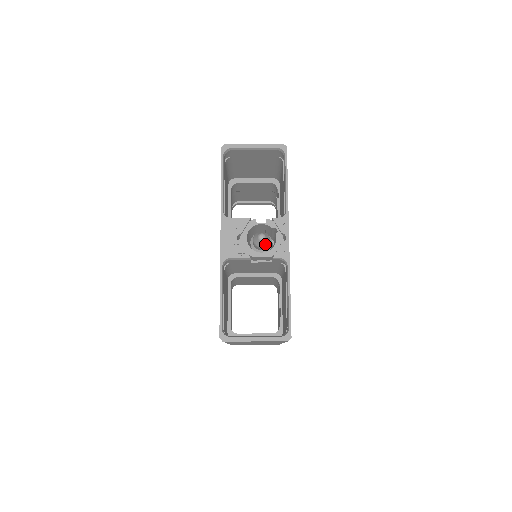
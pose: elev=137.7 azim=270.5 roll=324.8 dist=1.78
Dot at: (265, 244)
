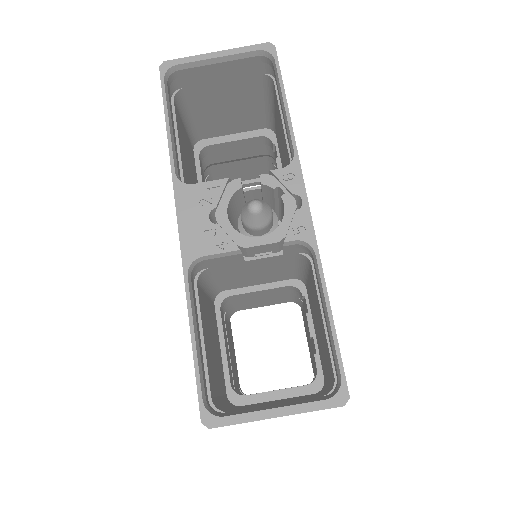
Dot at: (264, 220)
